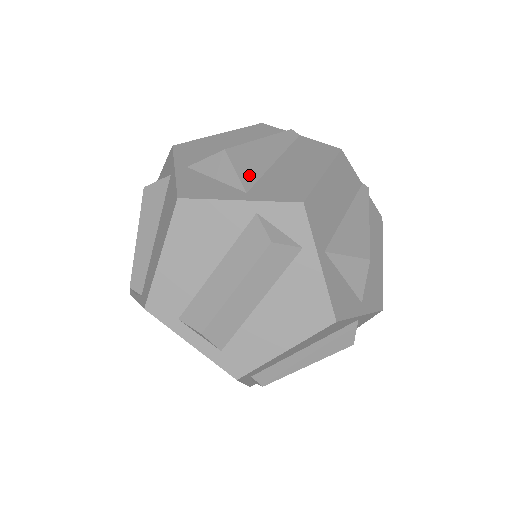
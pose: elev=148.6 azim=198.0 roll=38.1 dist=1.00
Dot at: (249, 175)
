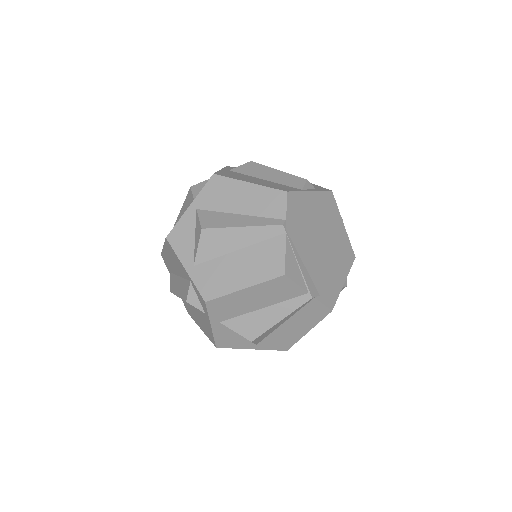
Dot at: (206, 254)
